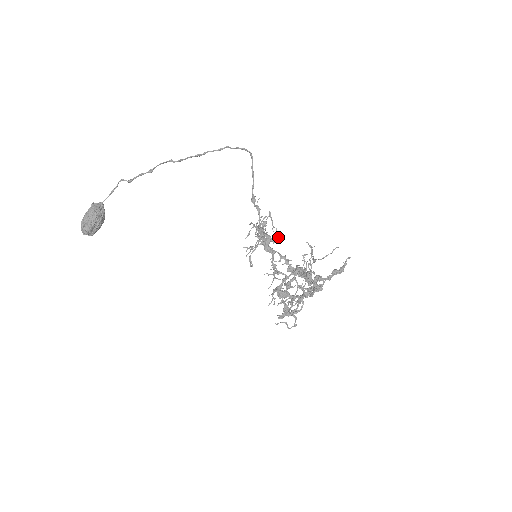
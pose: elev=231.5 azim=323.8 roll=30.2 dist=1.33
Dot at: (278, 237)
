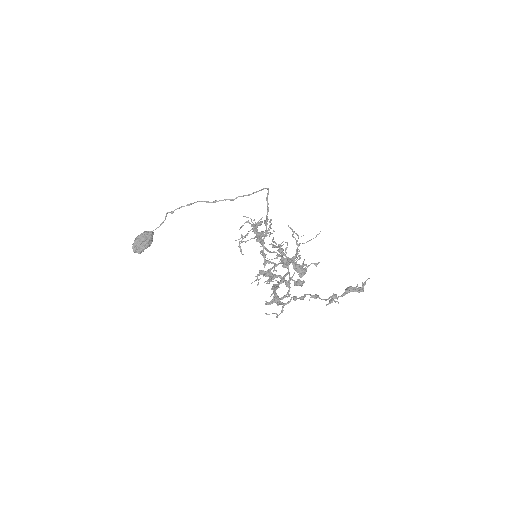
Dot at: (270, 232)
